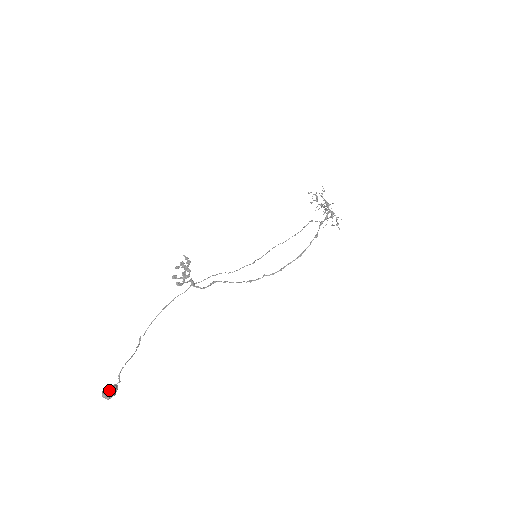
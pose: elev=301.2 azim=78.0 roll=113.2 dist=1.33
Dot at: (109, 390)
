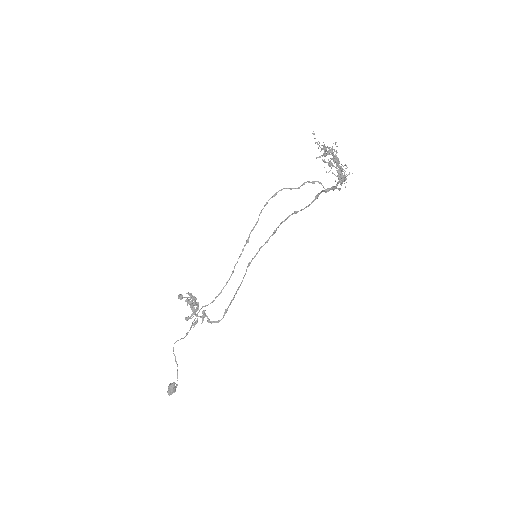
Dot at: (172, 392)
